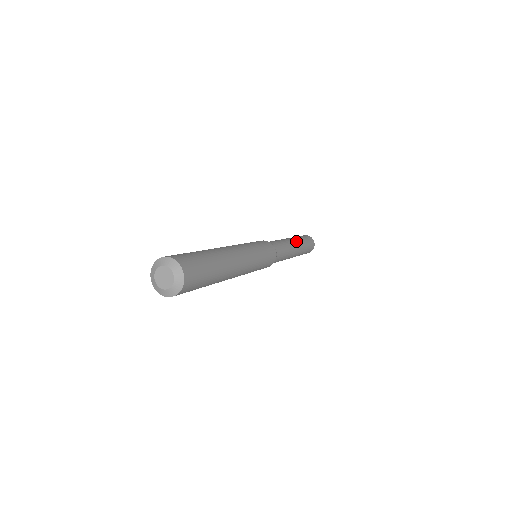
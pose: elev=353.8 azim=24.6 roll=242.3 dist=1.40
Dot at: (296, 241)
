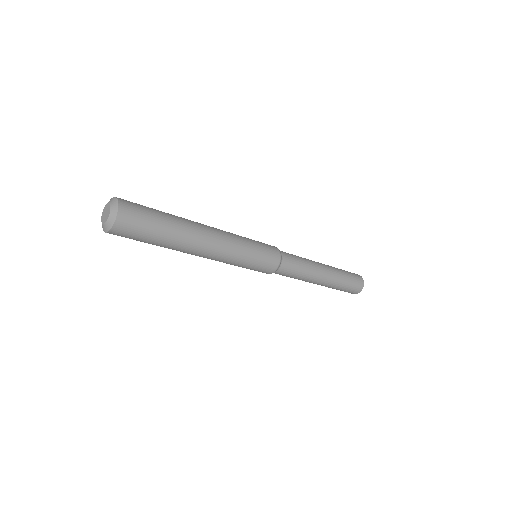
Dot at: (329, 269)
